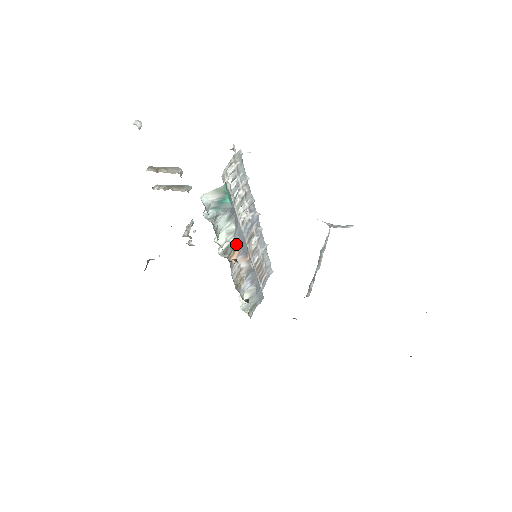
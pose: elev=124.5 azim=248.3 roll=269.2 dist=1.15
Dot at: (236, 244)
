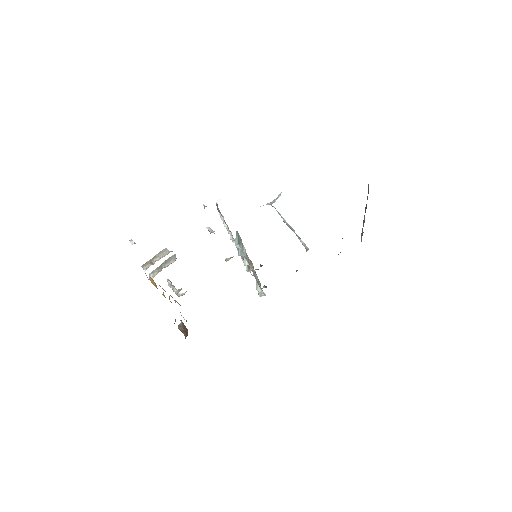
Dot at: (248, 258)
